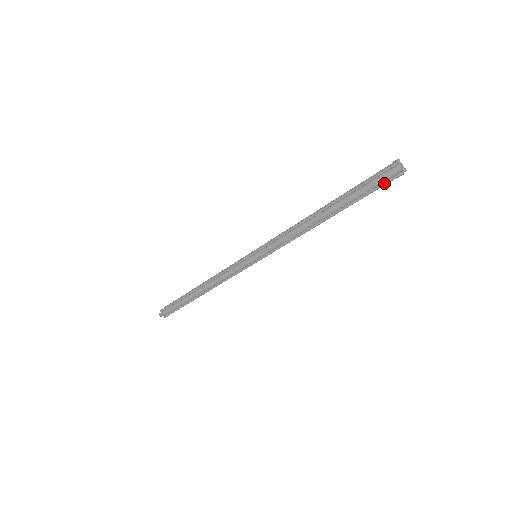
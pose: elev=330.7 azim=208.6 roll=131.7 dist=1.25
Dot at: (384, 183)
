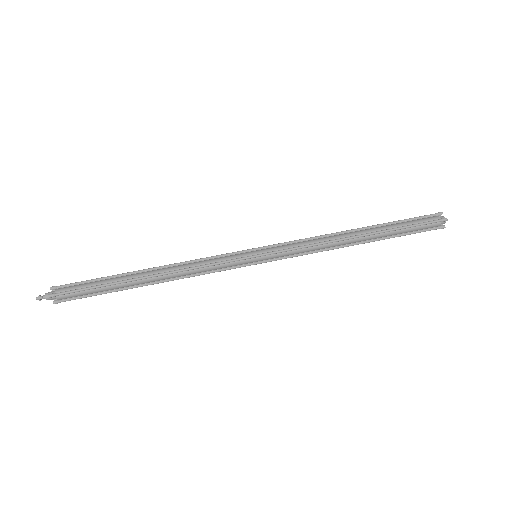
Dot at: (428, 230)
